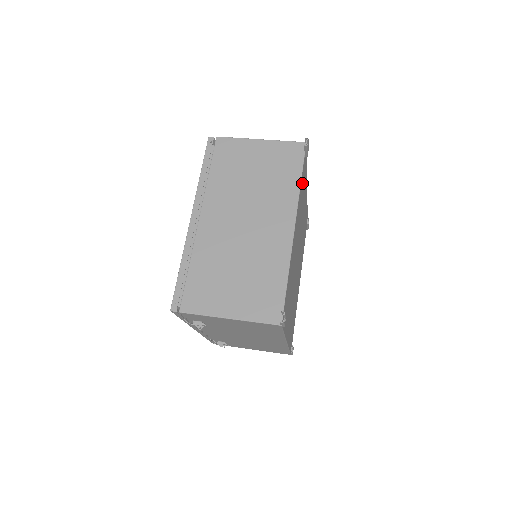
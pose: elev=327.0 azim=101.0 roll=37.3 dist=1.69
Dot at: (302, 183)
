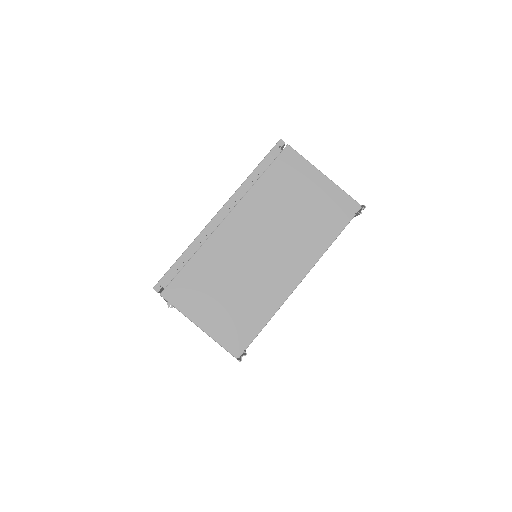
Dot at: occluded
